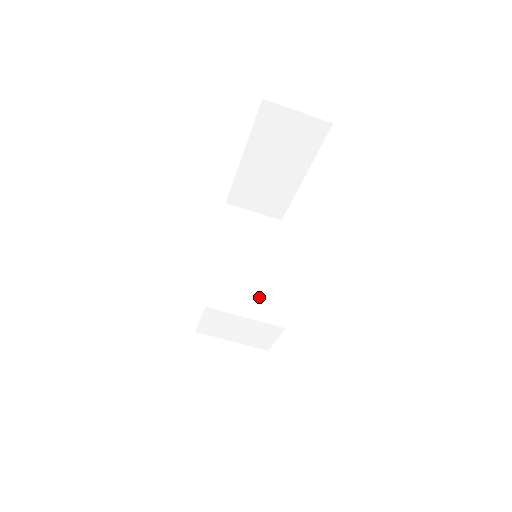
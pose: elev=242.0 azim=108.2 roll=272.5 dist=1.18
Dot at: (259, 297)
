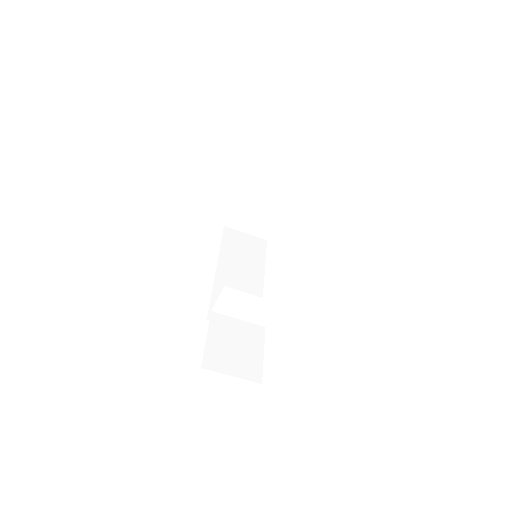
Dot at: (254, 293)
